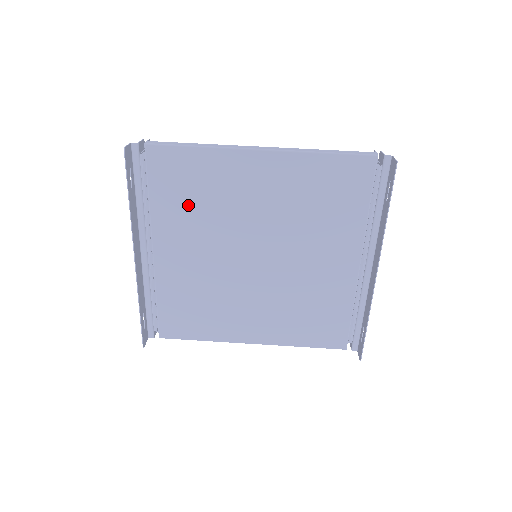
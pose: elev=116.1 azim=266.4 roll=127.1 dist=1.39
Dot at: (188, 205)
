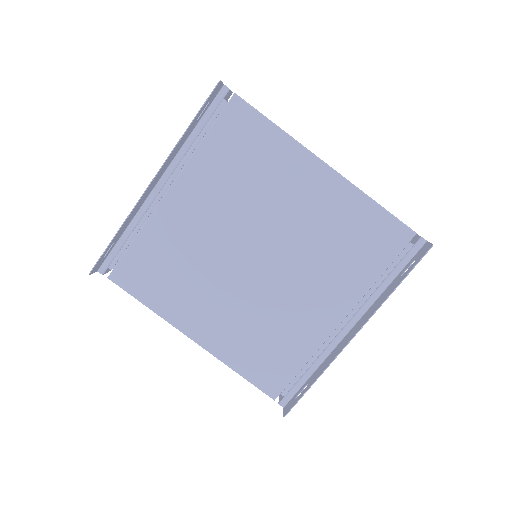
Dot at: (232, 170)
